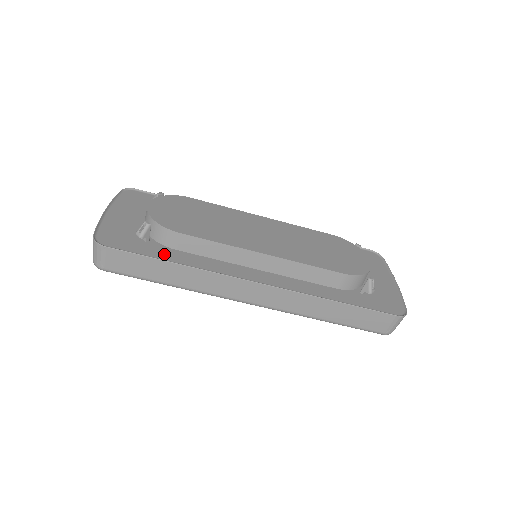
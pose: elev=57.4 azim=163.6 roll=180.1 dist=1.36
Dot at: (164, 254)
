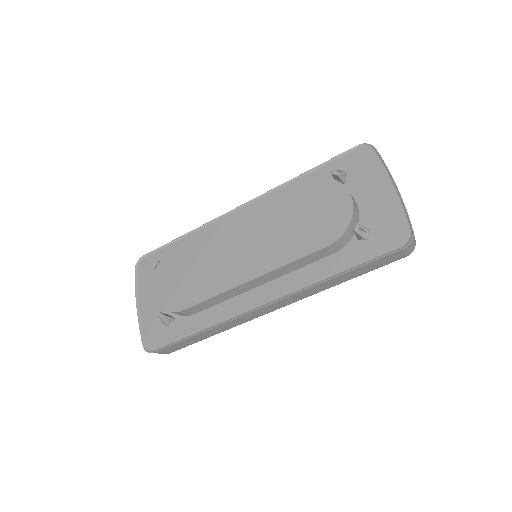
Dot at: (190, 327)
